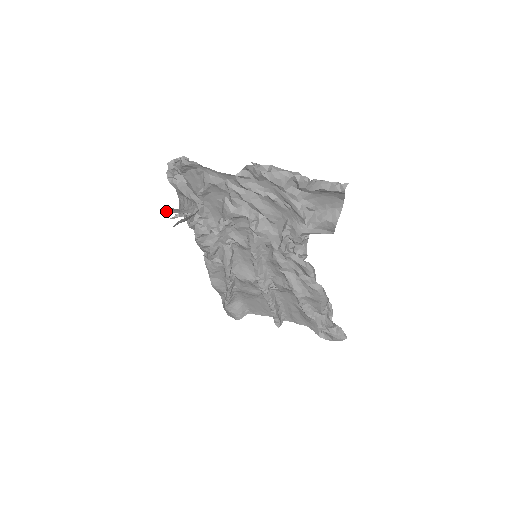
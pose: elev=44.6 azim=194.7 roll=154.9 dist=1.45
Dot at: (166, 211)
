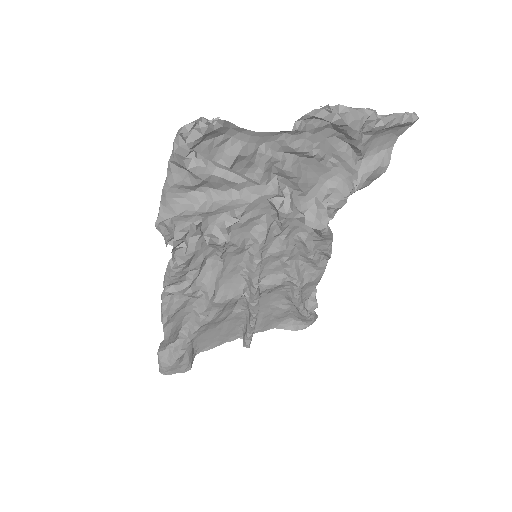
Dot at: (185, 221)
